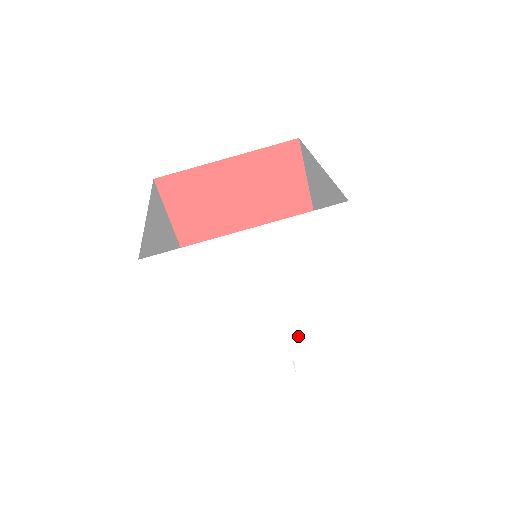
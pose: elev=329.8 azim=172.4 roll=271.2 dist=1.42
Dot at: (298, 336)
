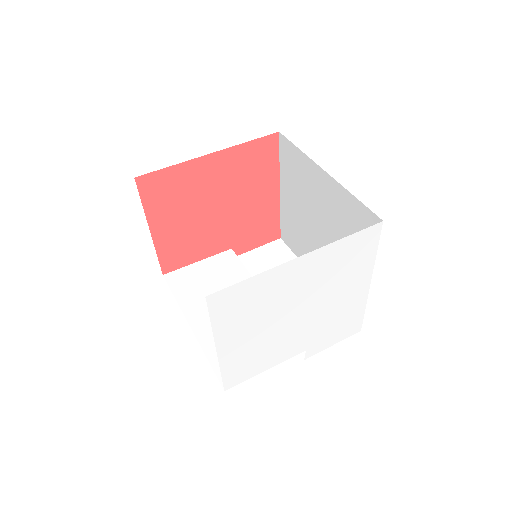
Dot at: (315, 331)
